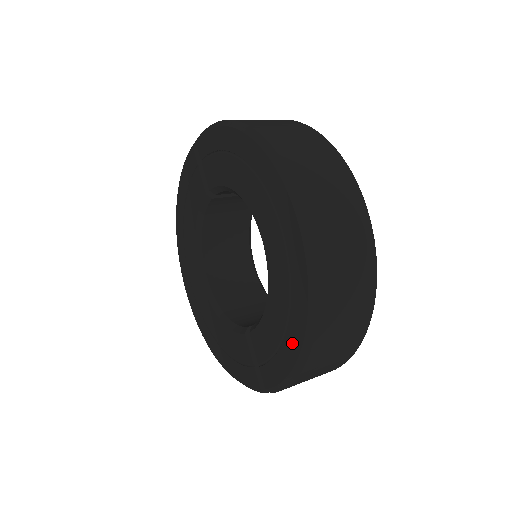
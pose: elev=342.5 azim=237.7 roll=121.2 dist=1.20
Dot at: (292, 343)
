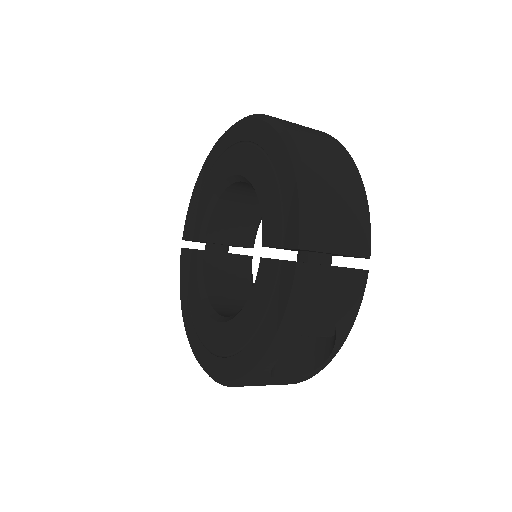
Dot at: (282, 165)
